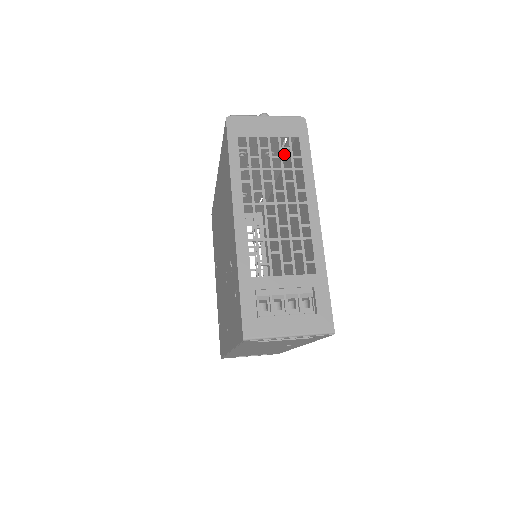
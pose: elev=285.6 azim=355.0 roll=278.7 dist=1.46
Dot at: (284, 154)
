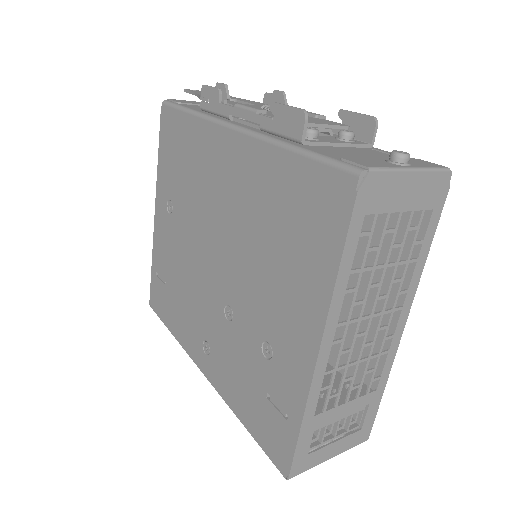
Dot at: occluded
